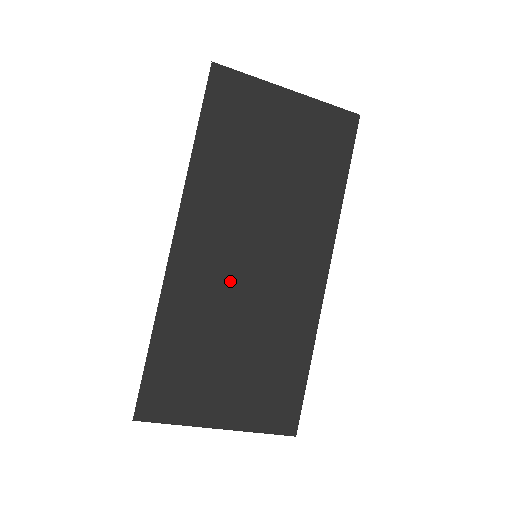
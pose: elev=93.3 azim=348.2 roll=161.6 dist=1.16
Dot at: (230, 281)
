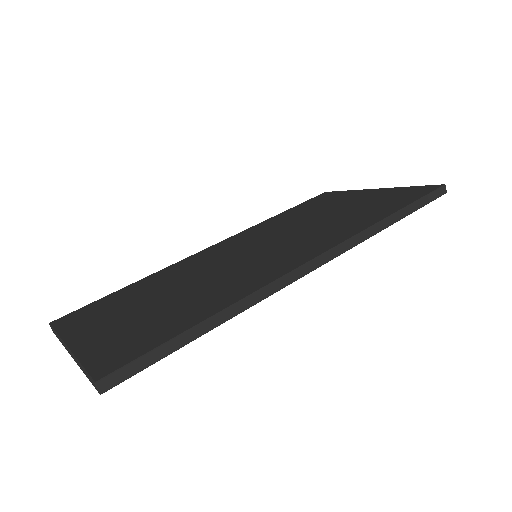
Dot at: (216, 263)
